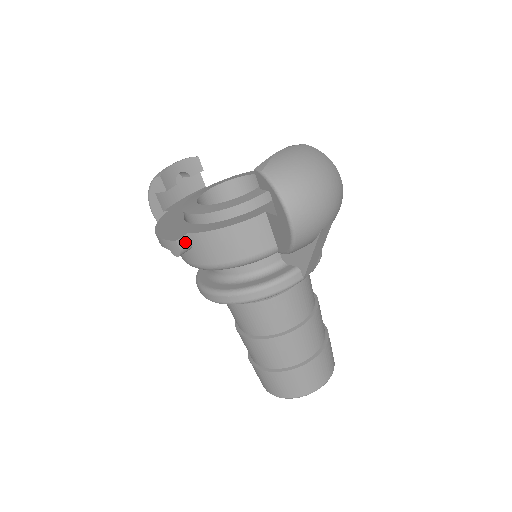
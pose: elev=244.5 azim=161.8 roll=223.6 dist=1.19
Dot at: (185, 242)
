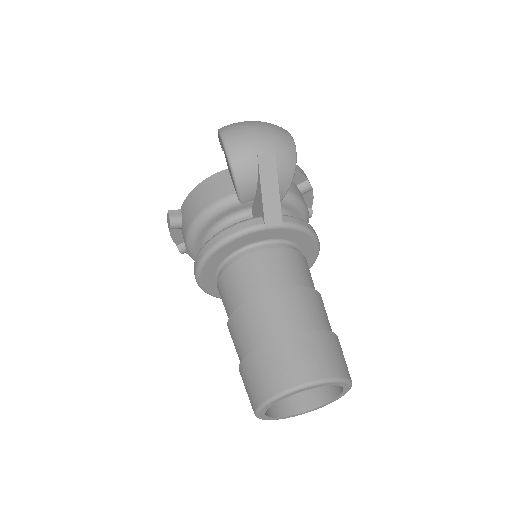
Dot at: (176, 214)
